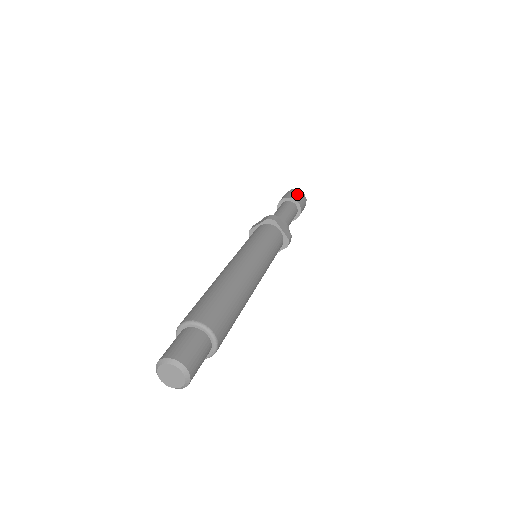
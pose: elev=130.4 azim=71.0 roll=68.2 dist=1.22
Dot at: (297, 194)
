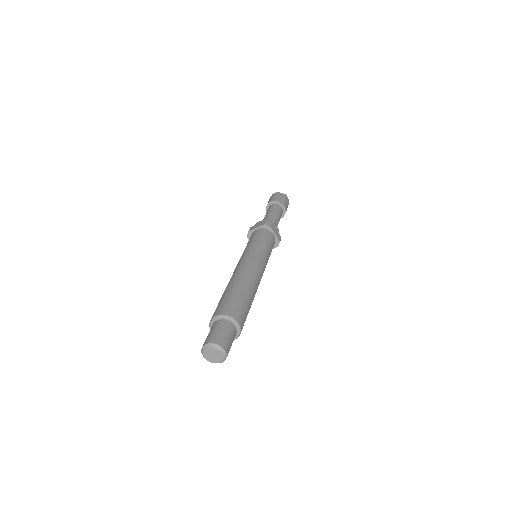
Dot at: (283, 197)
